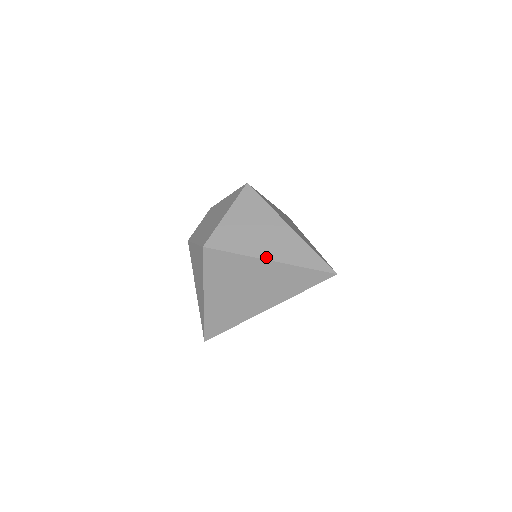
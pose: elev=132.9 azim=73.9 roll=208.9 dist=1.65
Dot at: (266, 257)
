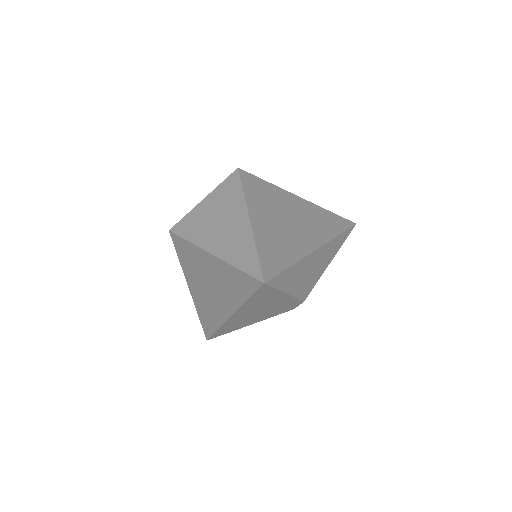
Dot at: (210, 249)
